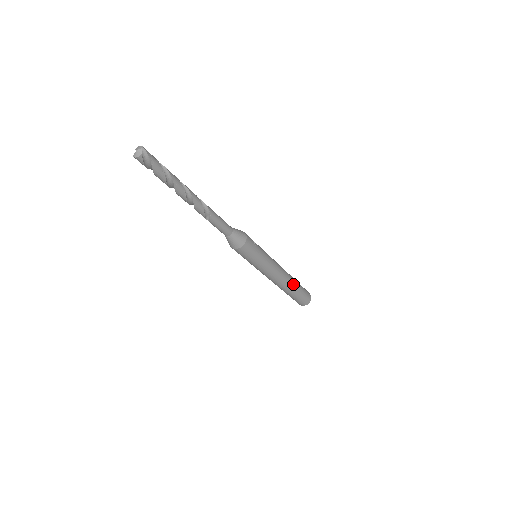
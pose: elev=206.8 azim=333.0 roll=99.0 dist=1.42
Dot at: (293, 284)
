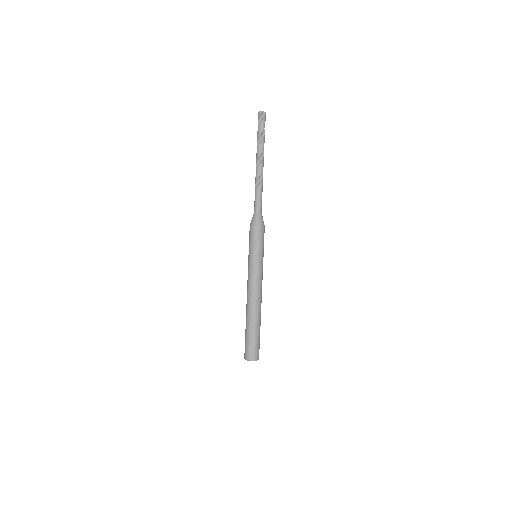
Dot at: (258, 317)
